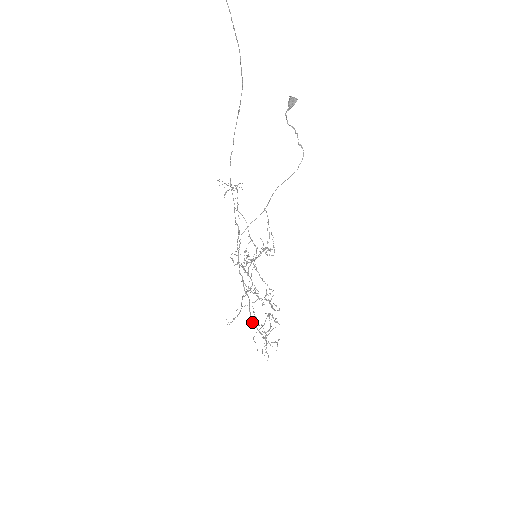
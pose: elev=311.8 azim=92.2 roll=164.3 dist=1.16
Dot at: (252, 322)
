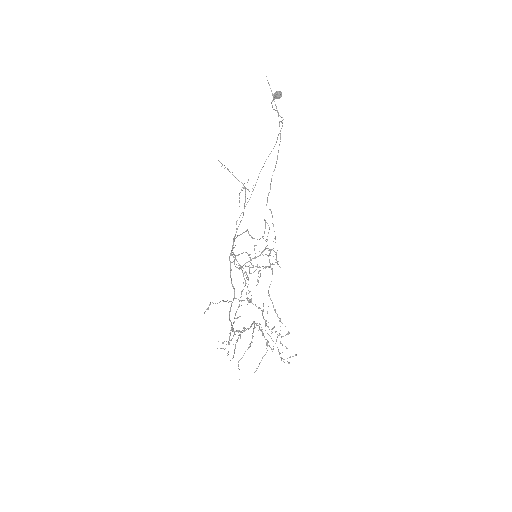
Dot at: (229, 316)
